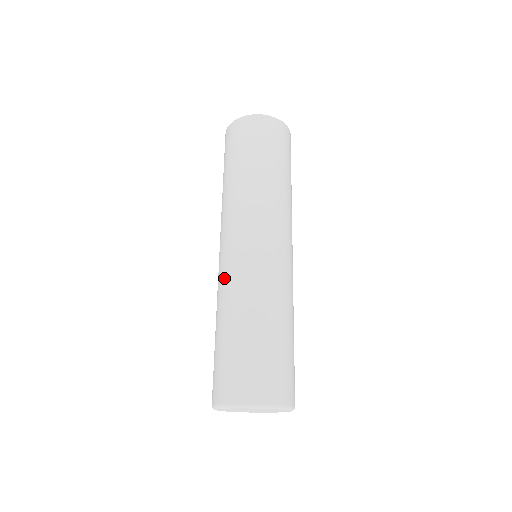
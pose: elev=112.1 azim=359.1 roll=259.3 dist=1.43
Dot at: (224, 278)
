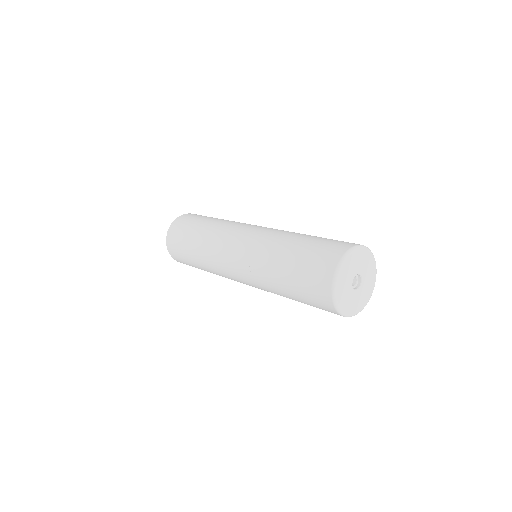
Dot at: (252, 255)
